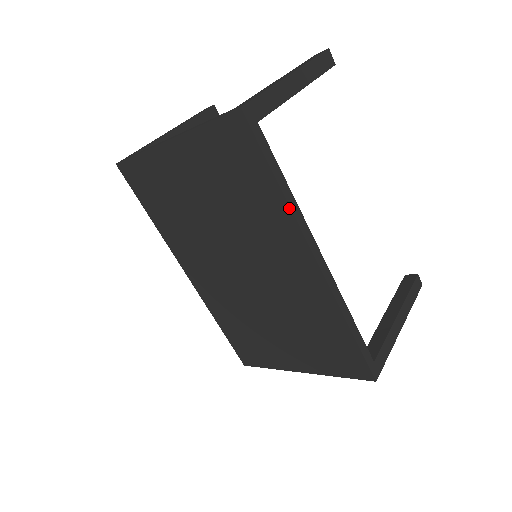
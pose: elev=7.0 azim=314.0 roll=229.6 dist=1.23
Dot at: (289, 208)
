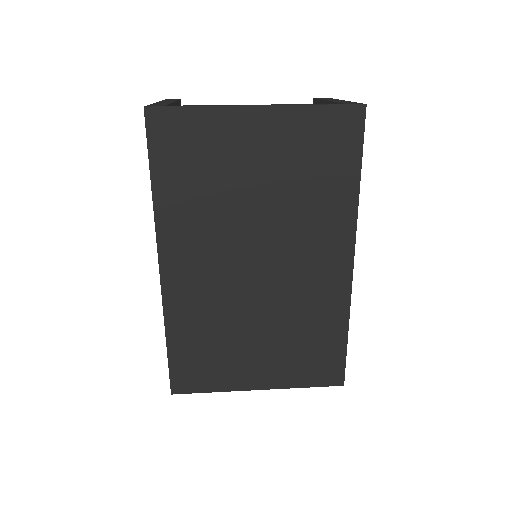
Dot at: (357, 205)
